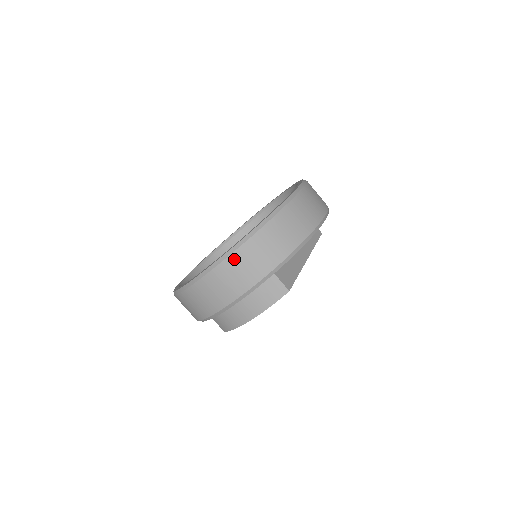
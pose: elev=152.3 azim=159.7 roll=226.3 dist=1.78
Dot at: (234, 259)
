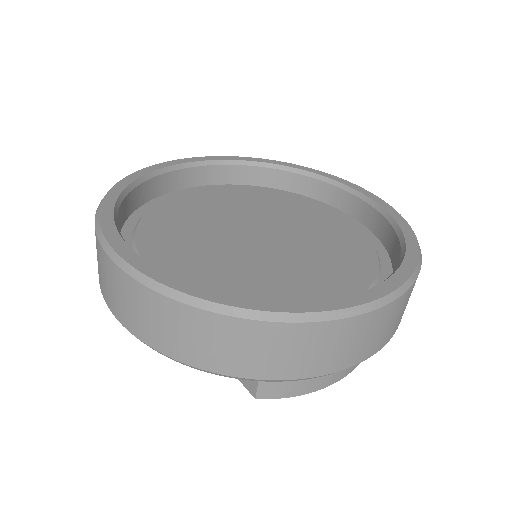
Dot at: occluded
